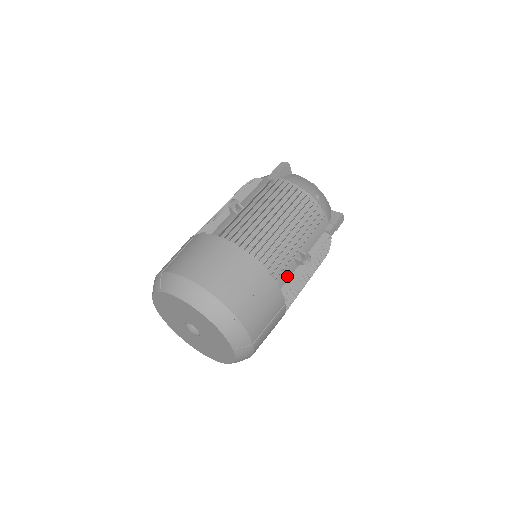
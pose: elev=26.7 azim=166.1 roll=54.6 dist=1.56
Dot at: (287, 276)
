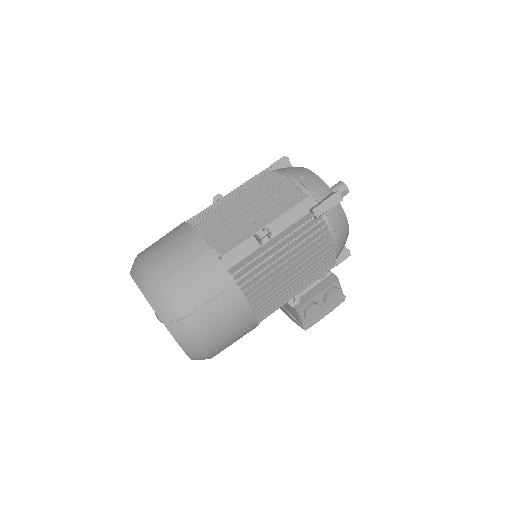
Dot at: (243, 254)
